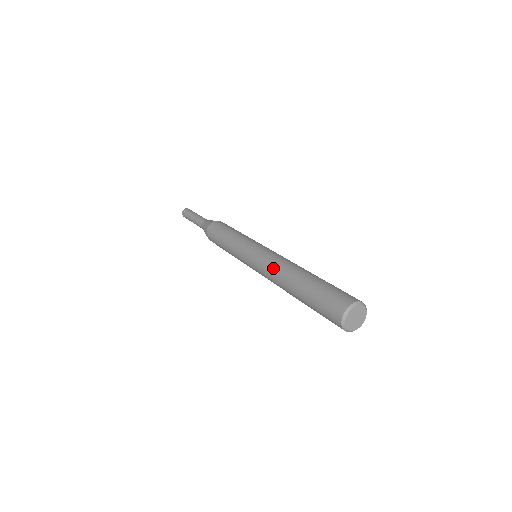
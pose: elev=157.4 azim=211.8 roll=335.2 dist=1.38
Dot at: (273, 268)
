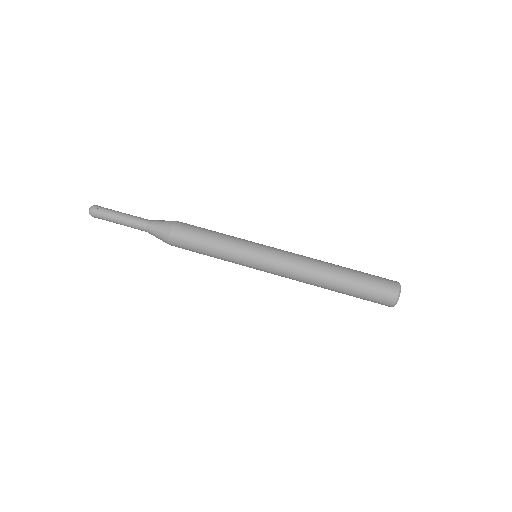
Dot at: occluded
